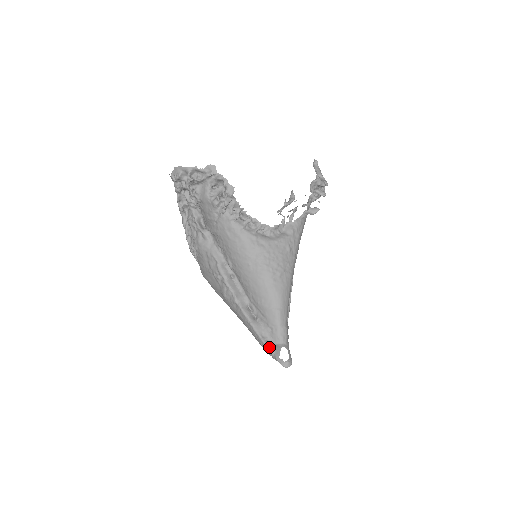
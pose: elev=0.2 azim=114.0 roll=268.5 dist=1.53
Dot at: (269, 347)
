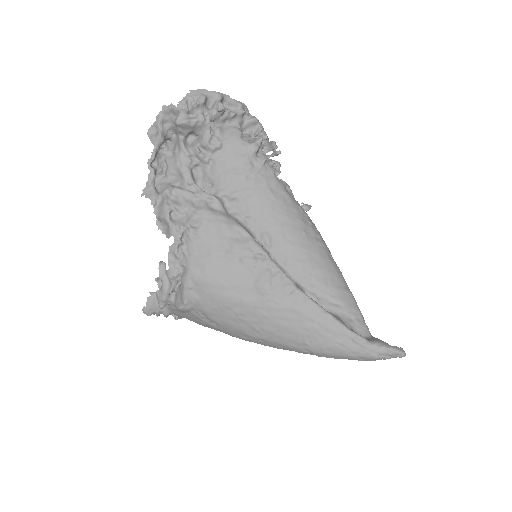
Dot at: (366, 339)
